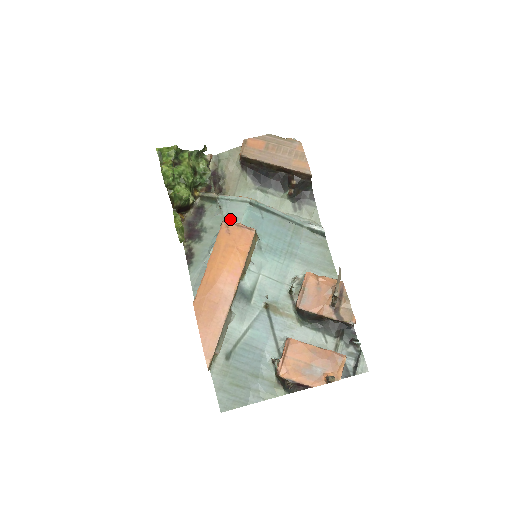
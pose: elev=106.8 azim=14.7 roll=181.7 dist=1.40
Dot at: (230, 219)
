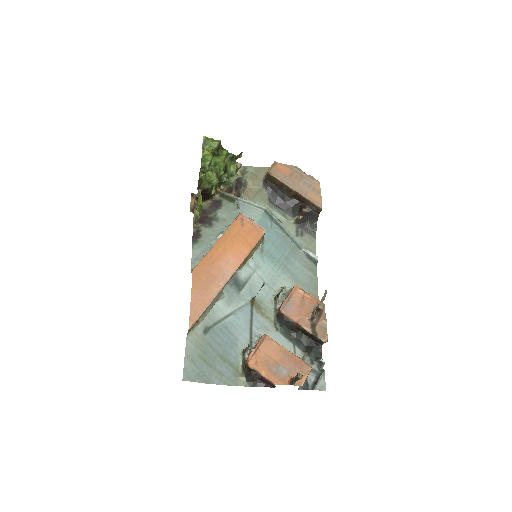
Dot at: occluded
